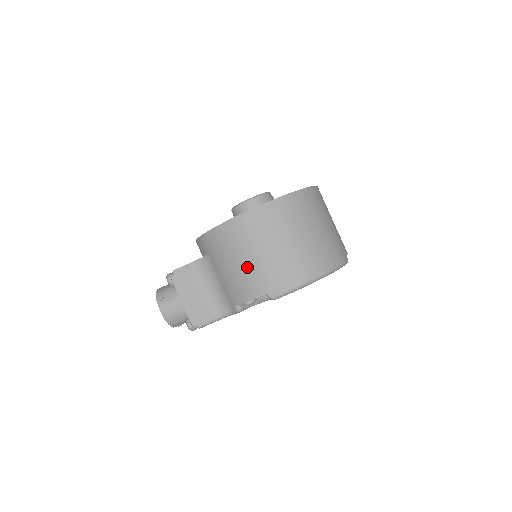
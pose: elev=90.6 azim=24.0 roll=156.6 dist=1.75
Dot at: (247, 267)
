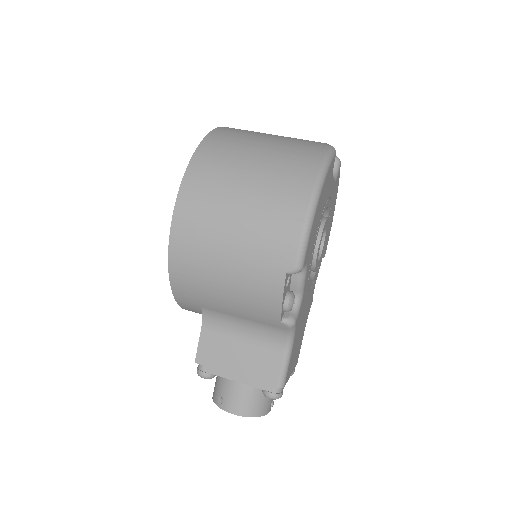
Dot at: (237, 272)
